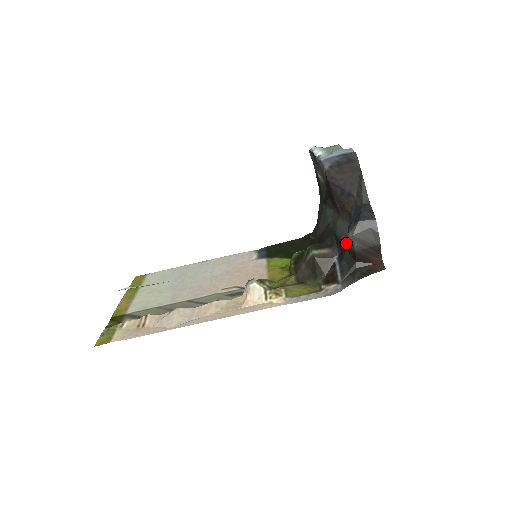
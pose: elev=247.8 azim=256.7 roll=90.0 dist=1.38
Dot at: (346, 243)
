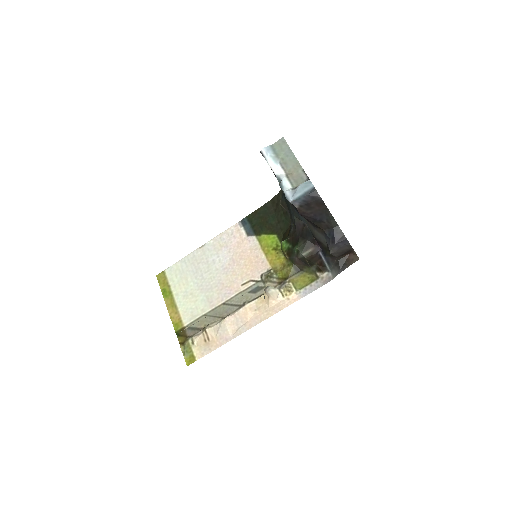
Dot at: (326, 247)
